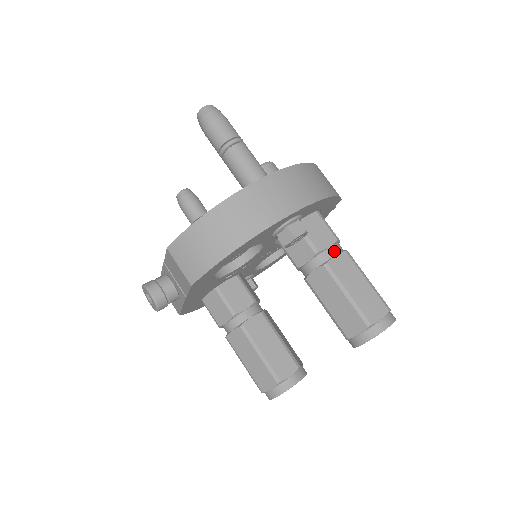
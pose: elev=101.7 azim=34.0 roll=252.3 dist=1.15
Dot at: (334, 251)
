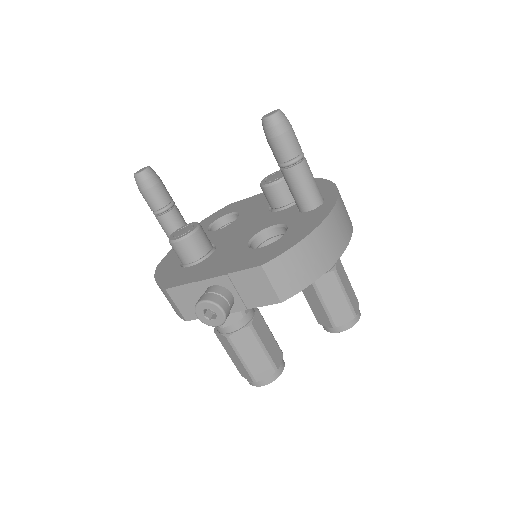
Dot at: occluded
